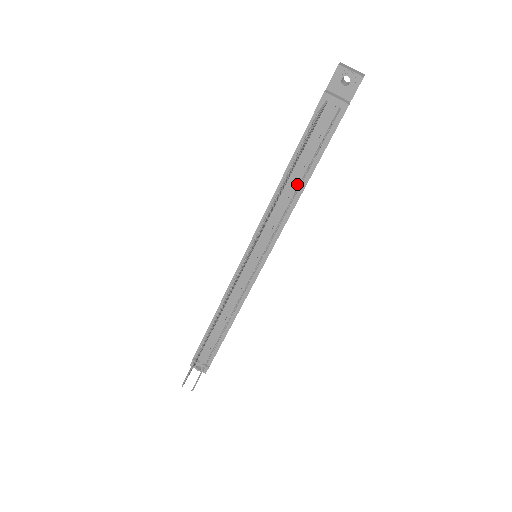
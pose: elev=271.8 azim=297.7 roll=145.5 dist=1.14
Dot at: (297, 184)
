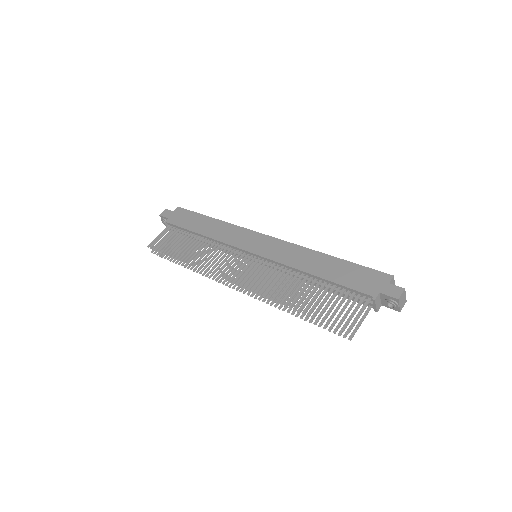
Dot at: occluded
